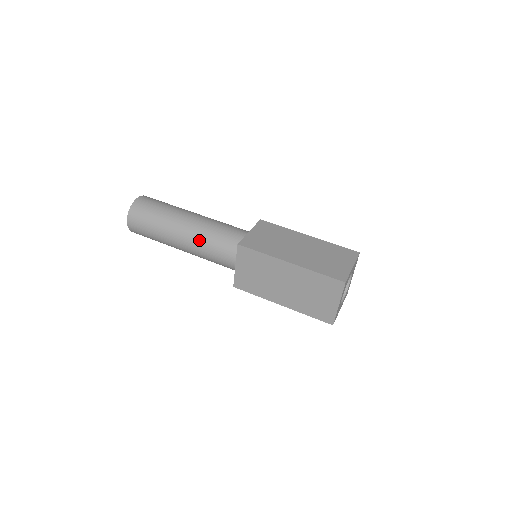
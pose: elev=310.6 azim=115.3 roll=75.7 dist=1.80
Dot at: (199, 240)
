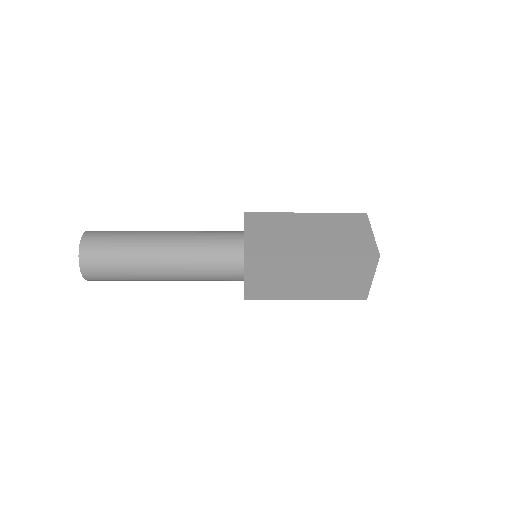
Dot at: (190, 232)
